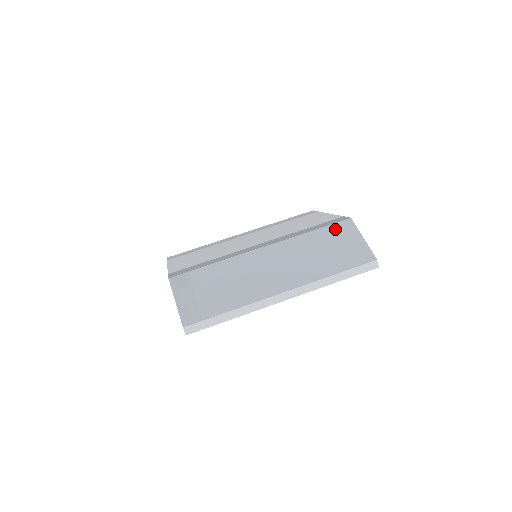
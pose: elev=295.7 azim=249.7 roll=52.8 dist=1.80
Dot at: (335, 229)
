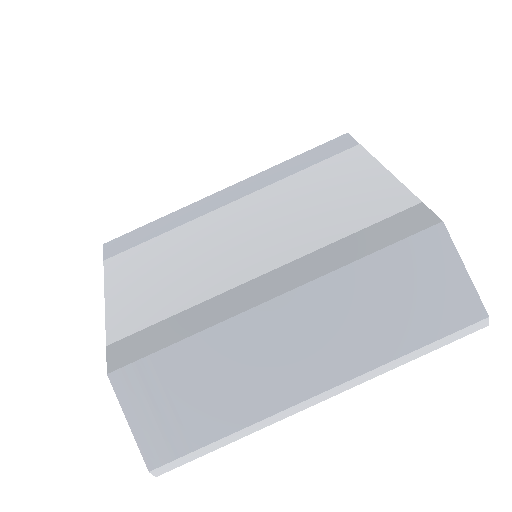
Dot at: (411, 250)
